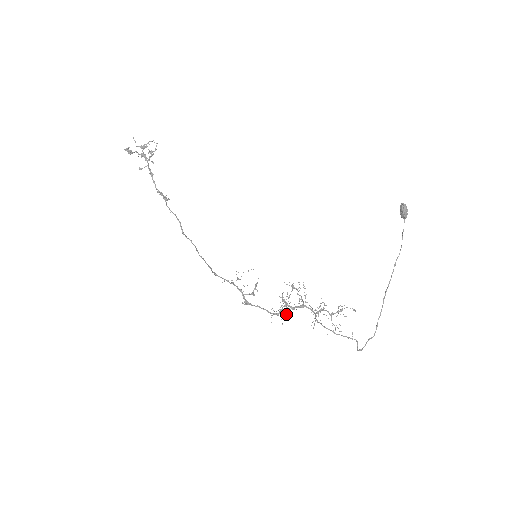
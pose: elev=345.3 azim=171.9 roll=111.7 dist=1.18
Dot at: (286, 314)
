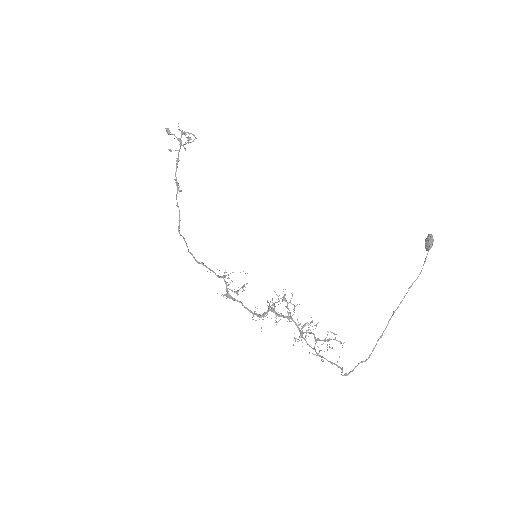
Dot at: occluded
